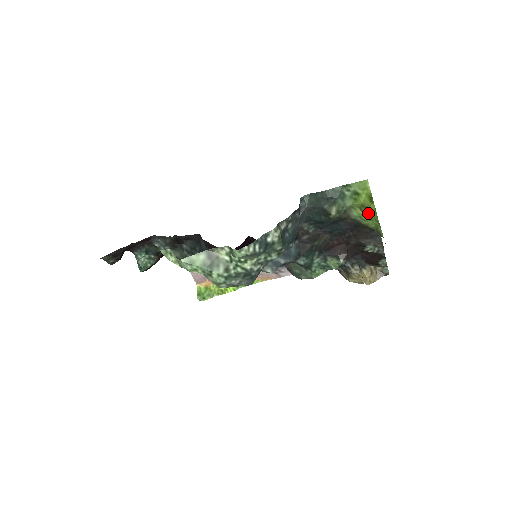
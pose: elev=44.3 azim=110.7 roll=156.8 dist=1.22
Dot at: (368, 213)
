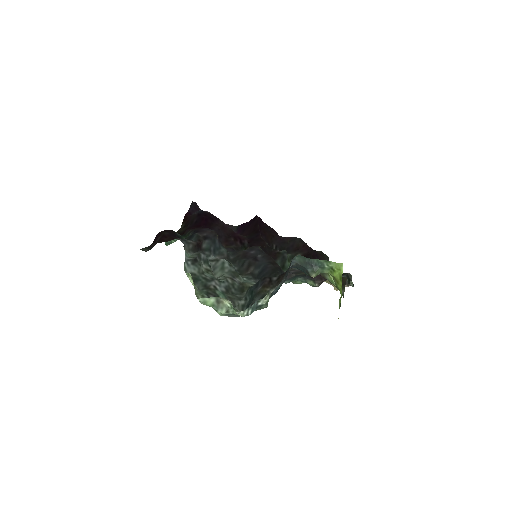
Dot at: (337, 284)
